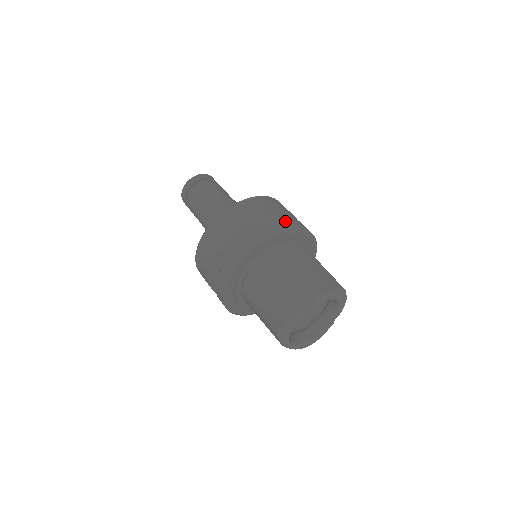
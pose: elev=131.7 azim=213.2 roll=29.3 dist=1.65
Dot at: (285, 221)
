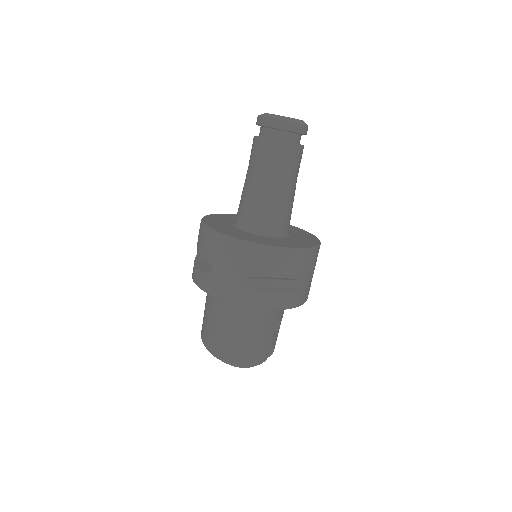
Dot at: (218, 285)
